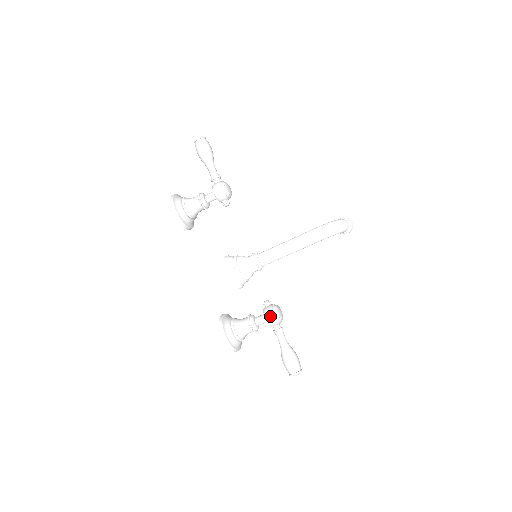
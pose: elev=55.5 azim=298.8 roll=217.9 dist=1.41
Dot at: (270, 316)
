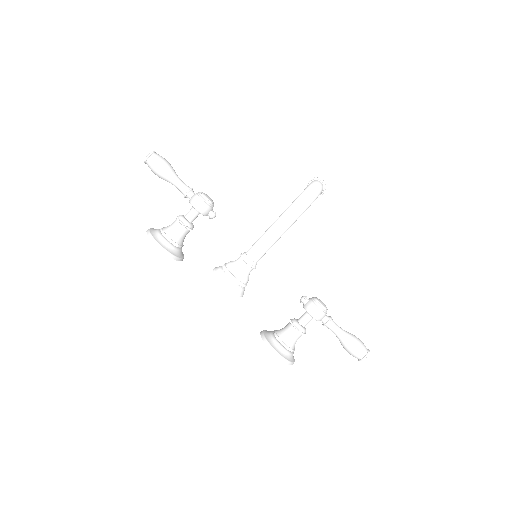
Dot at: (316, 312)
